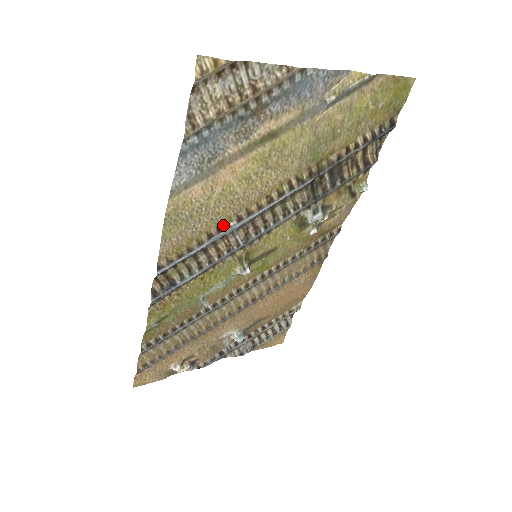
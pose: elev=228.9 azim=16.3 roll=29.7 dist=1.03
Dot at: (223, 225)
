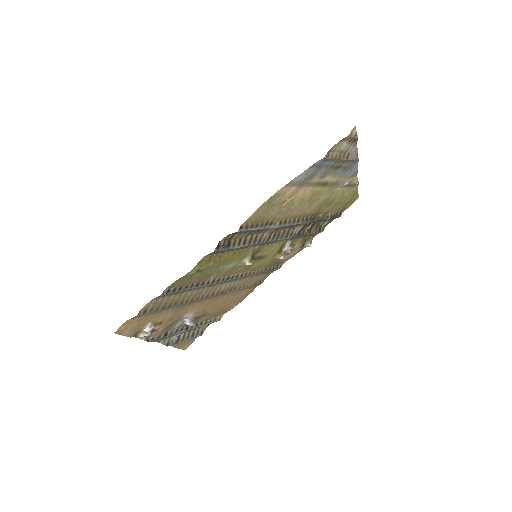
Dot at: (274, 221)
